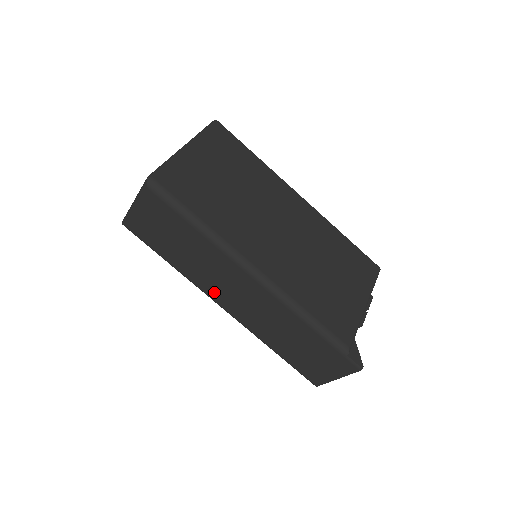
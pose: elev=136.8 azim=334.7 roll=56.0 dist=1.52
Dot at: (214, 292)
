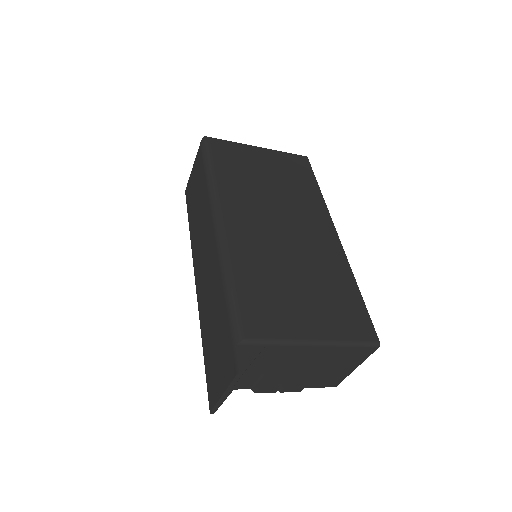
Dot at: (196, 257)
